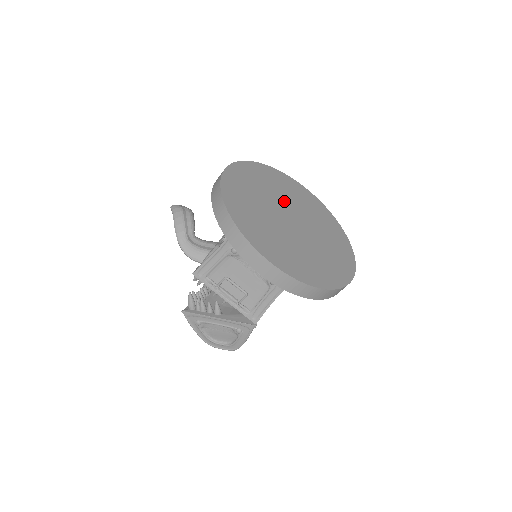
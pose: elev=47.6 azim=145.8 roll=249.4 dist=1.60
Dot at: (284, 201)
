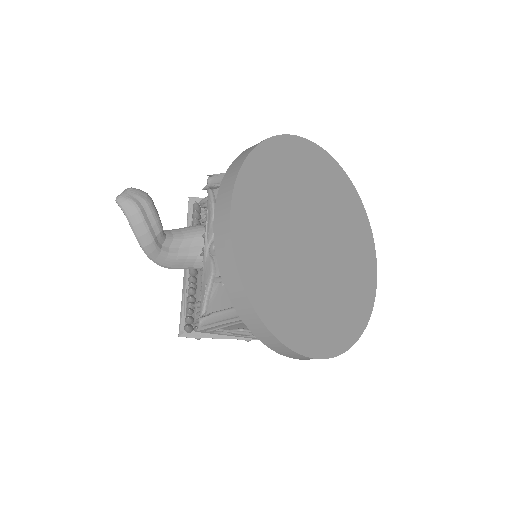
Dot at: (301, 210)
